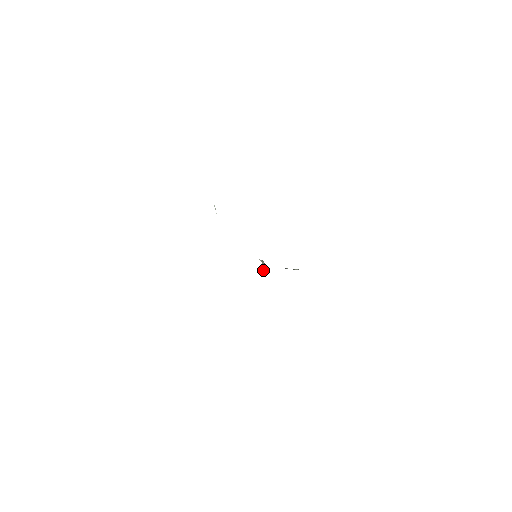
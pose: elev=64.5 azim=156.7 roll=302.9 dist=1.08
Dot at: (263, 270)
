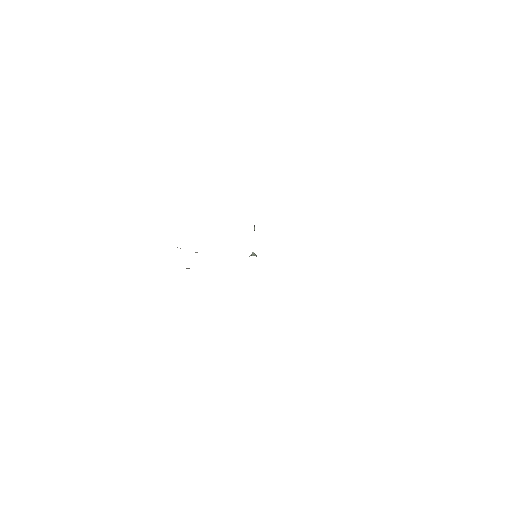
Dot at: occluded
